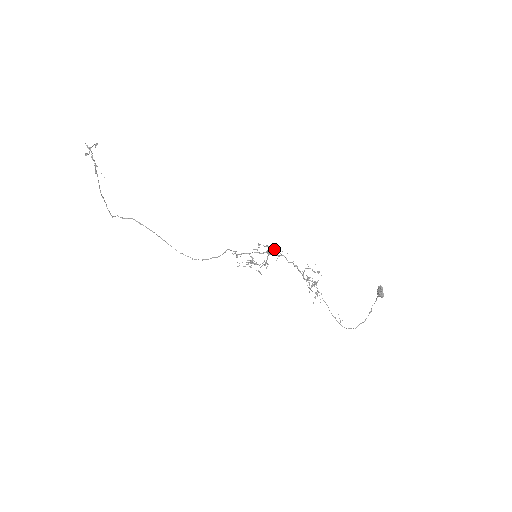
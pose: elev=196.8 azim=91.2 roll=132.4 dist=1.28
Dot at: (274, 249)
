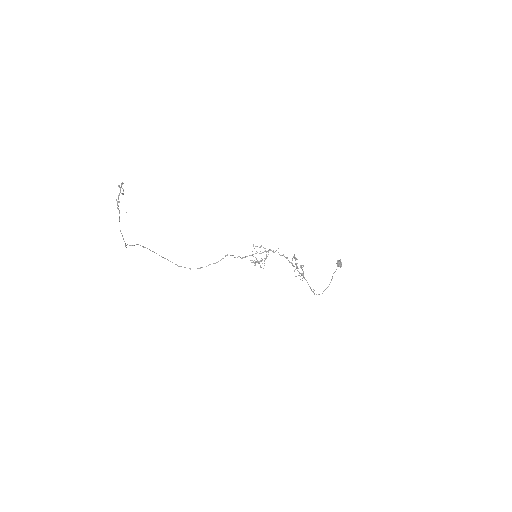
Dot at: occluded
